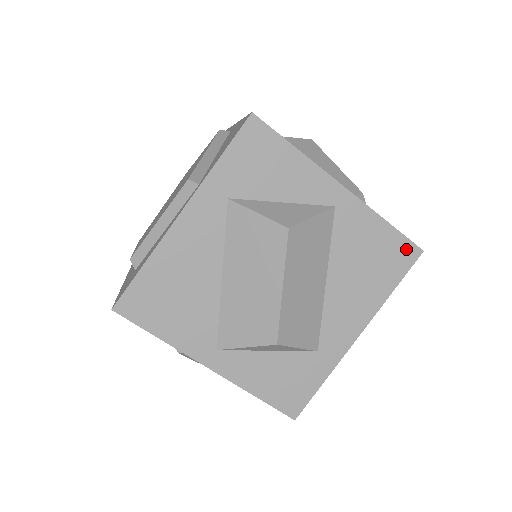
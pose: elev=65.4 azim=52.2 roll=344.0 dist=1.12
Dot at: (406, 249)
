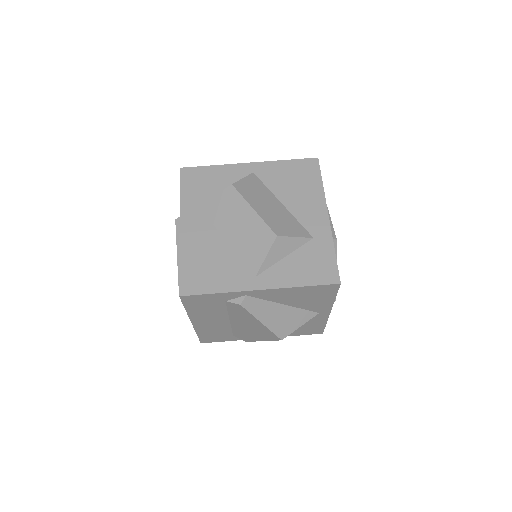
Dot at: (308, 163)
